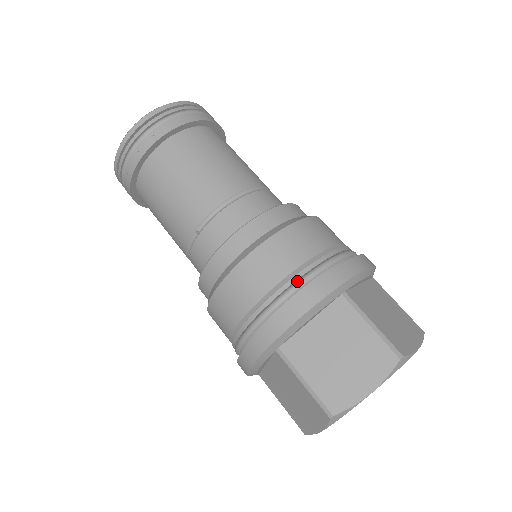
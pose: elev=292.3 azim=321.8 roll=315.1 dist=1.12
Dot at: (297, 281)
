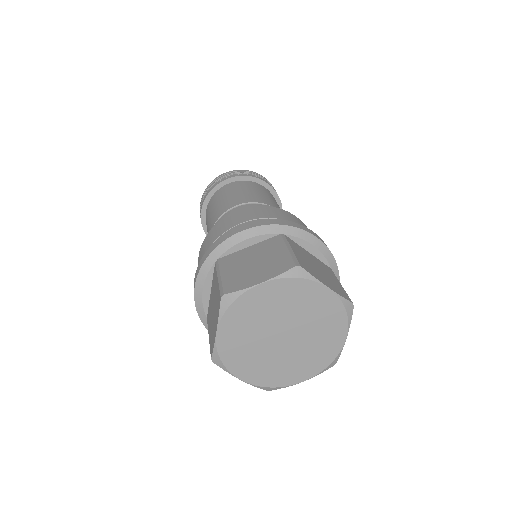
Dot at: occluded
